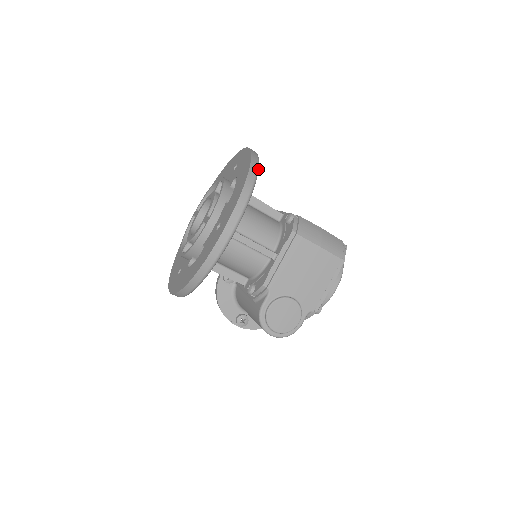
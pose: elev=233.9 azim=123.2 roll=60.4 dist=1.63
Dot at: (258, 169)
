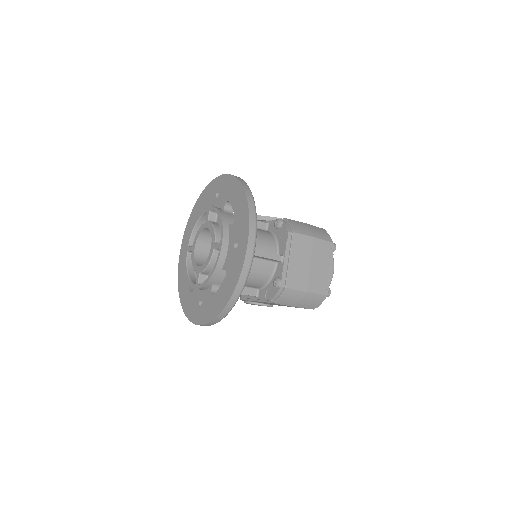
Dot at: occluded
